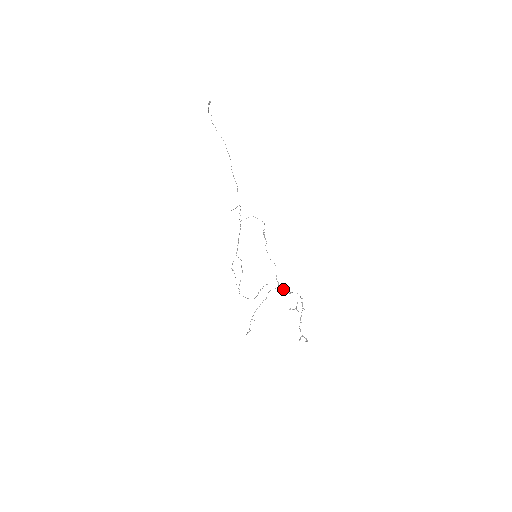
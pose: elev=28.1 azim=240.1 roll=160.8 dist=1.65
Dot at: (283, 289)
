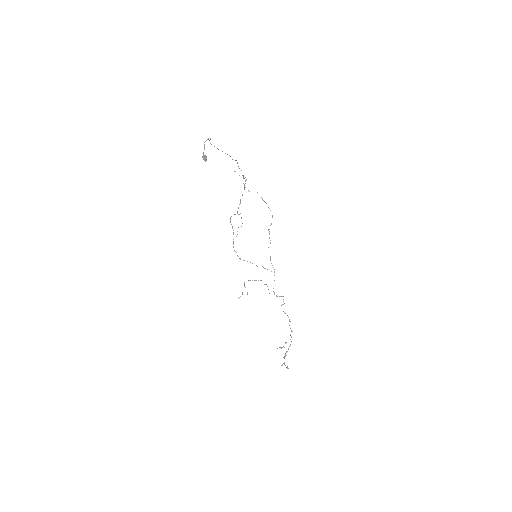
Dot at: occluded
